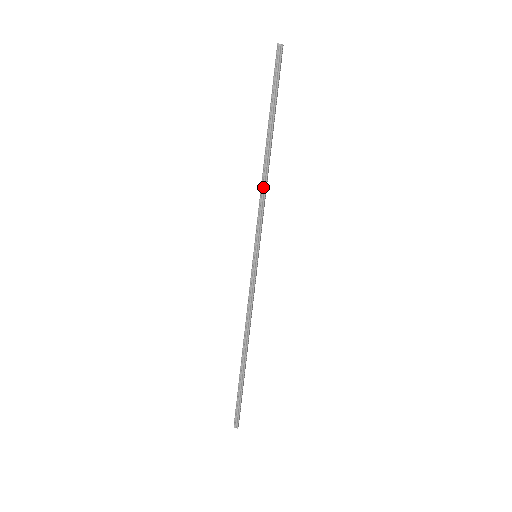
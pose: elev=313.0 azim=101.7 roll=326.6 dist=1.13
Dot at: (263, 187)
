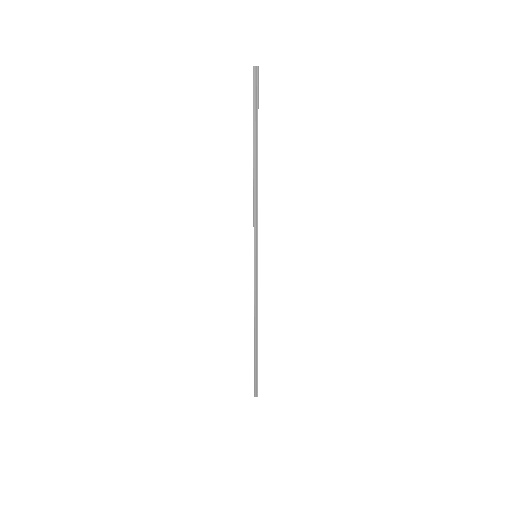
Dot at: (255, 197)
